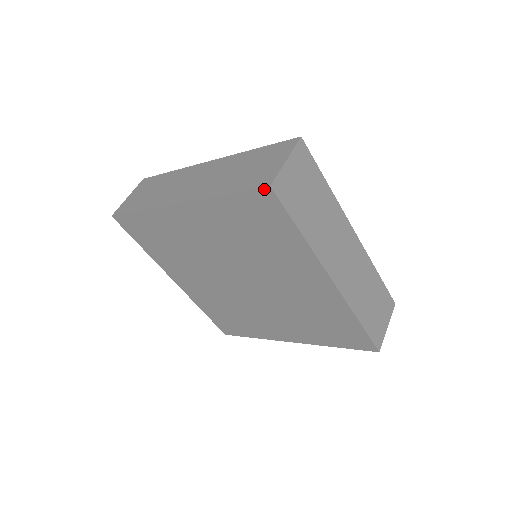
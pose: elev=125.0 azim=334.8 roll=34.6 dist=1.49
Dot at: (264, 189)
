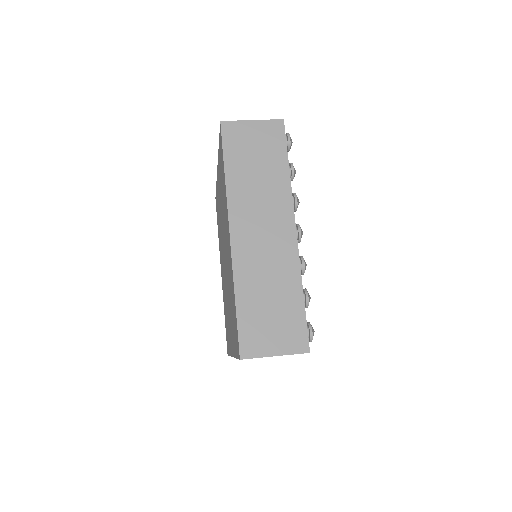
Dot at: (220, 126)
